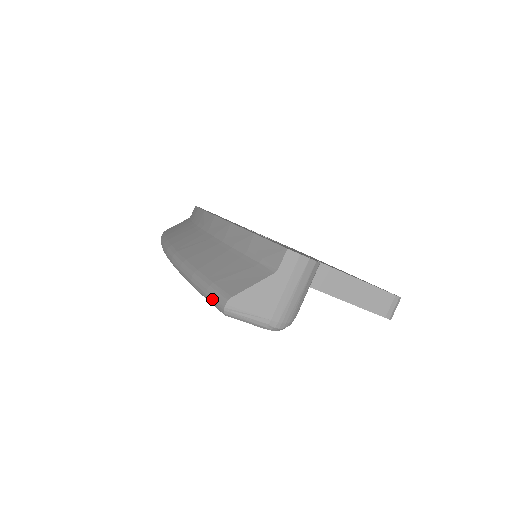
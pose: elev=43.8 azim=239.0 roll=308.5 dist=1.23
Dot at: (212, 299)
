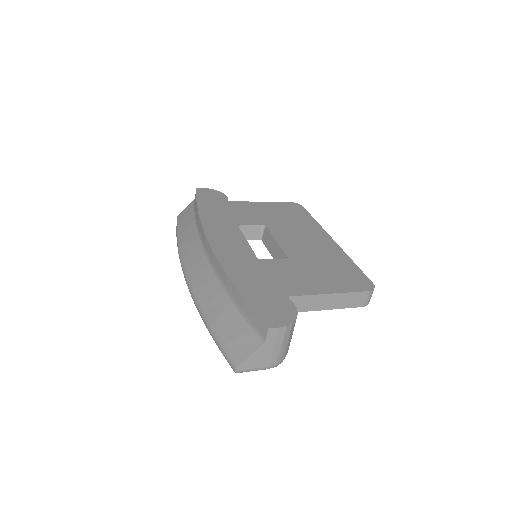
Dot at: occluded
